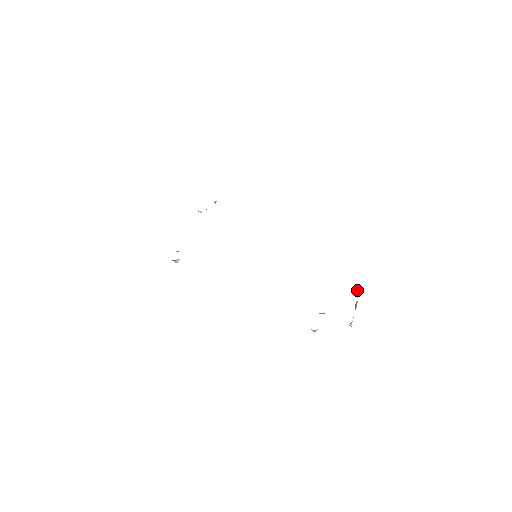
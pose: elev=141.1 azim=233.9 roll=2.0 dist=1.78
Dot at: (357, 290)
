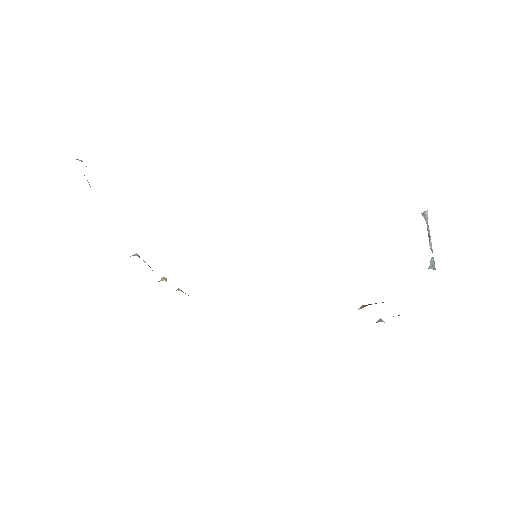
Dot at: occluded
